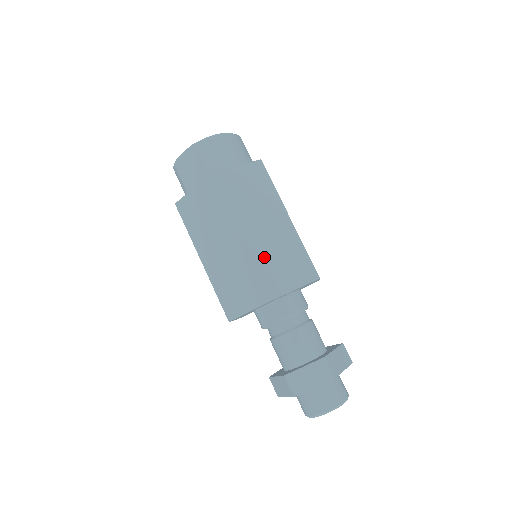
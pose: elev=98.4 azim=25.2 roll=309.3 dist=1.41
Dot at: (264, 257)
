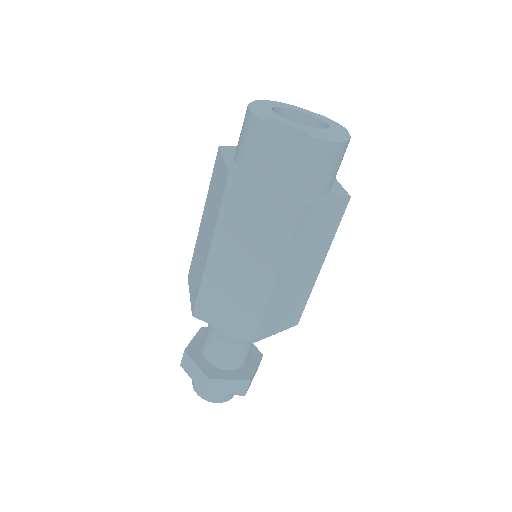
Dot at: (278, 303)
